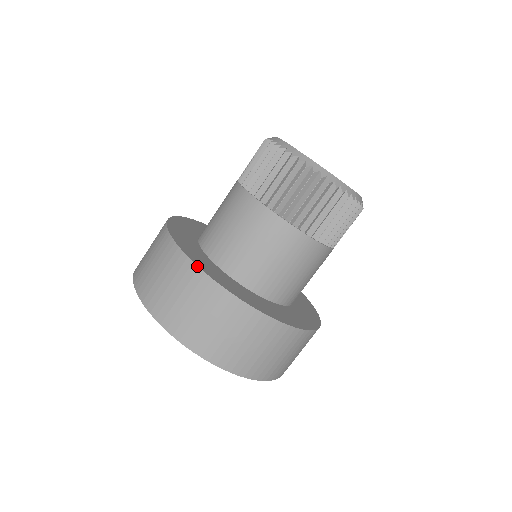
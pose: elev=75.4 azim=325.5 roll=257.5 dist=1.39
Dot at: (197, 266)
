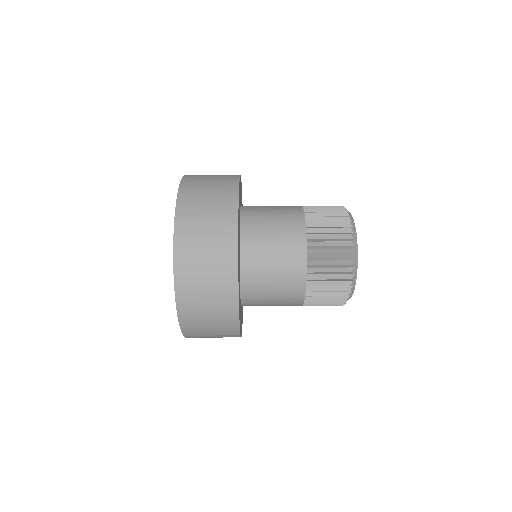
Dot at: occluded
